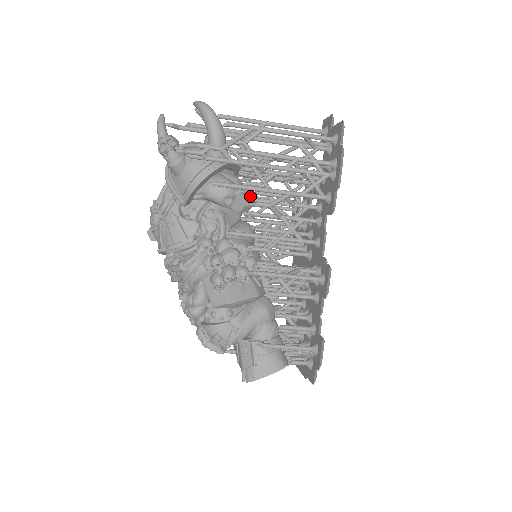
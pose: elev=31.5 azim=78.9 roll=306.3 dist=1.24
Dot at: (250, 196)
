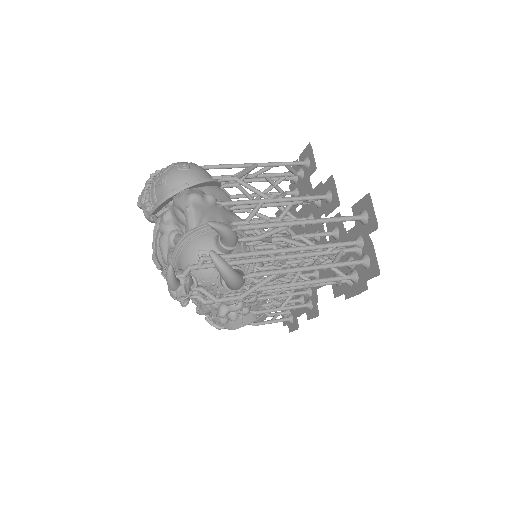
Dot at: occluded
